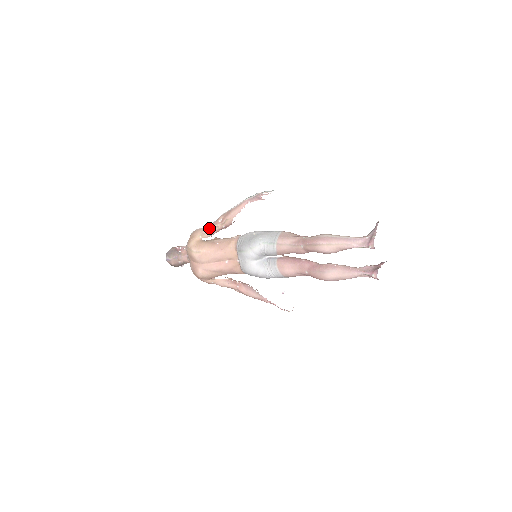
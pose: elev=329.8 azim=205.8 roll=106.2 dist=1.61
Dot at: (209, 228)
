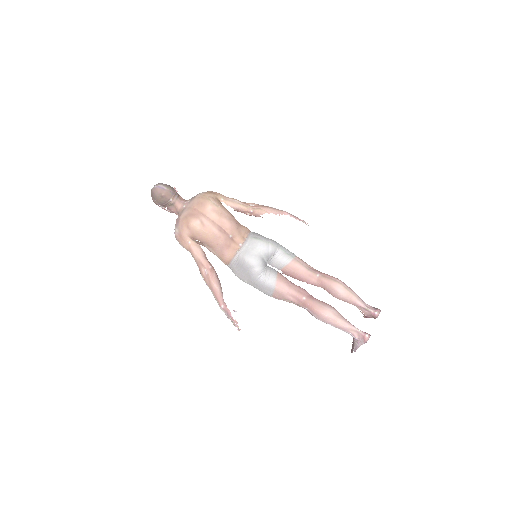
Dot at: (237, 201)
